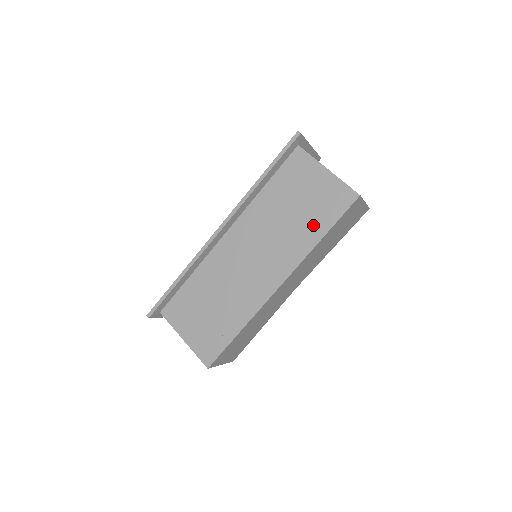
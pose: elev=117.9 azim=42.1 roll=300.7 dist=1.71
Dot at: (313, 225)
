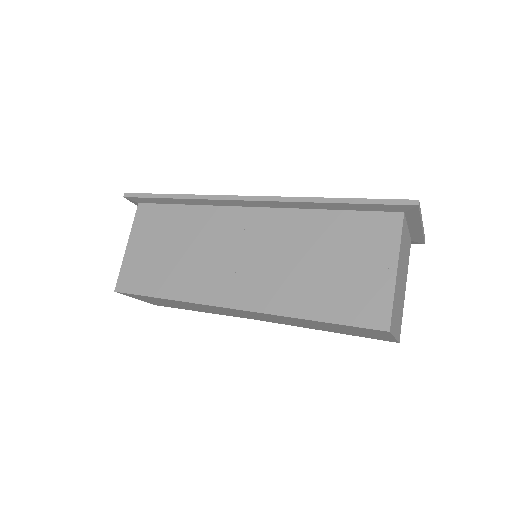
Dot at: (319, 299)
